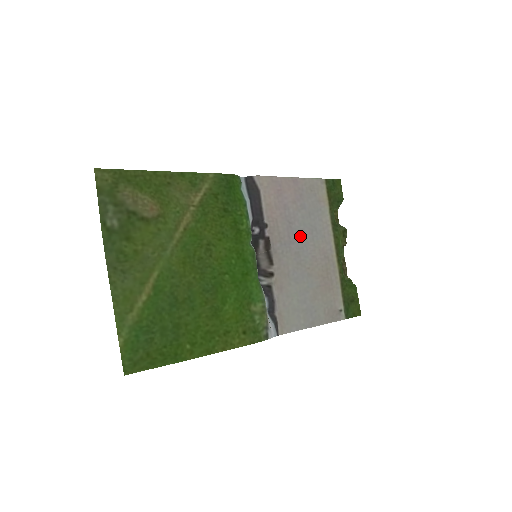
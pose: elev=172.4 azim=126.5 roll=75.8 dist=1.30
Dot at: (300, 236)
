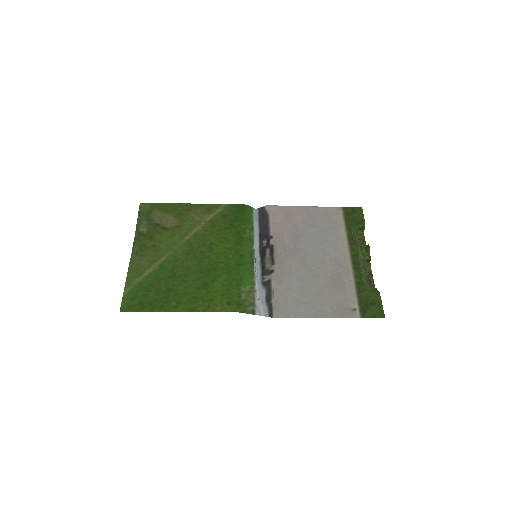
Dot at: (308, 246)
